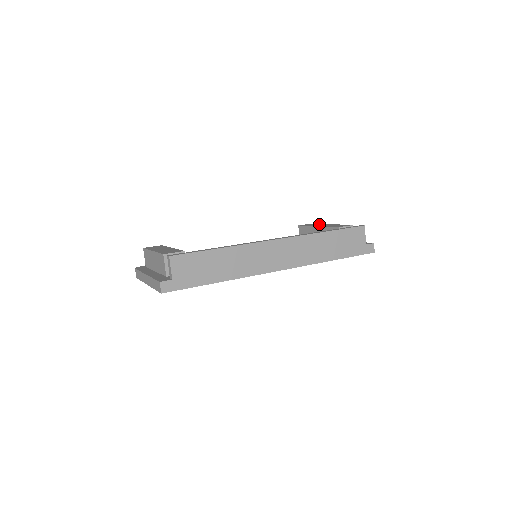
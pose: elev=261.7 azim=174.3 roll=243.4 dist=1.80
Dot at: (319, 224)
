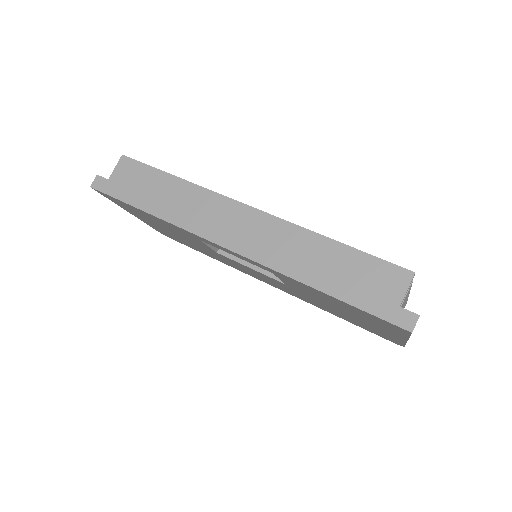
Dot at: occluded
